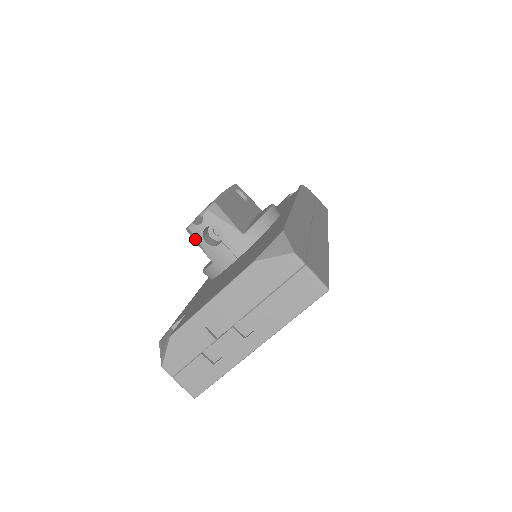
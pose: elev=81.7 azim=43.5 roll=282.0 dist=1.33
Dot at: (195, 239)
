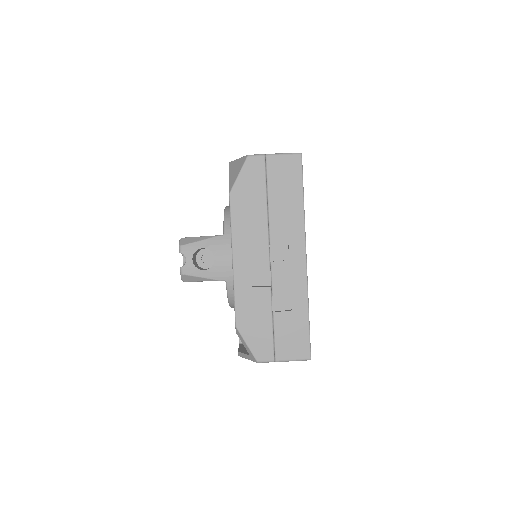
Dot at: (195, 278)
